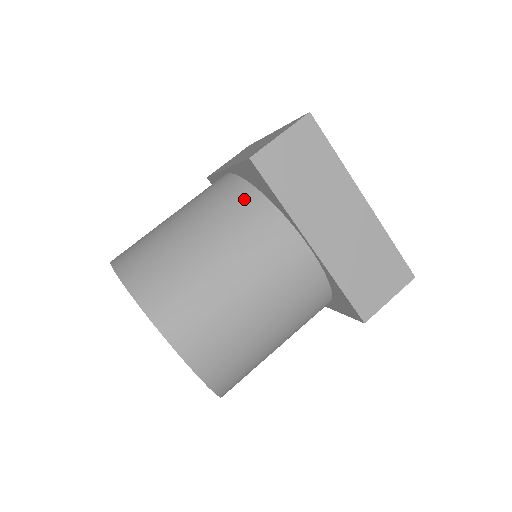
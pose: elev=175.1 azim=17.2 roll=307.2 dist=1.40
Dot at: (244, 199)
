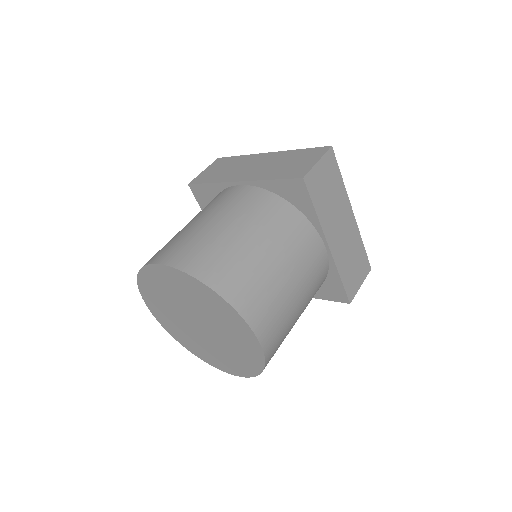
Dot at: (281, 209)
